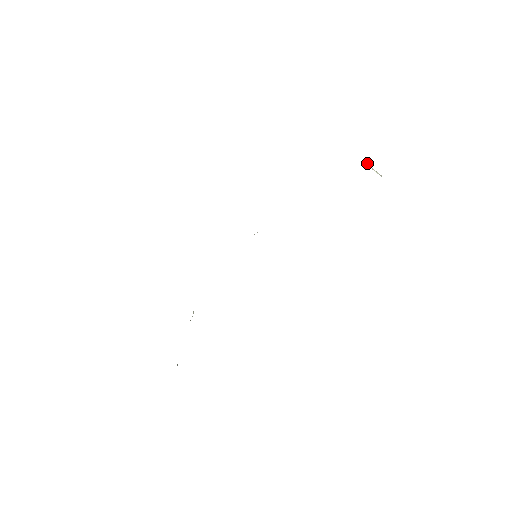
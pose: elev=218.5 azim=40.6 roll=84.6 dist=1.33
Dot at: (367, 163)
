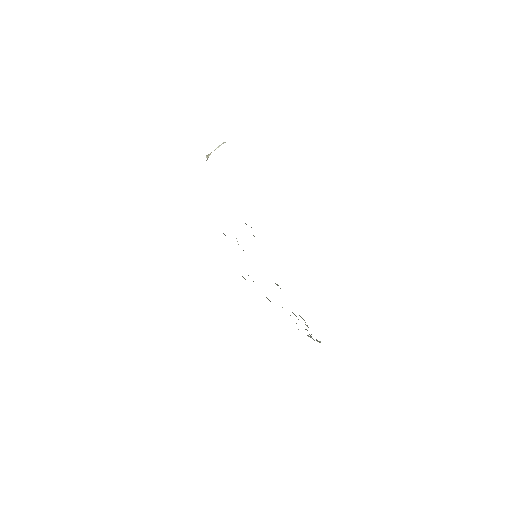
Dot at: (207, 156)
